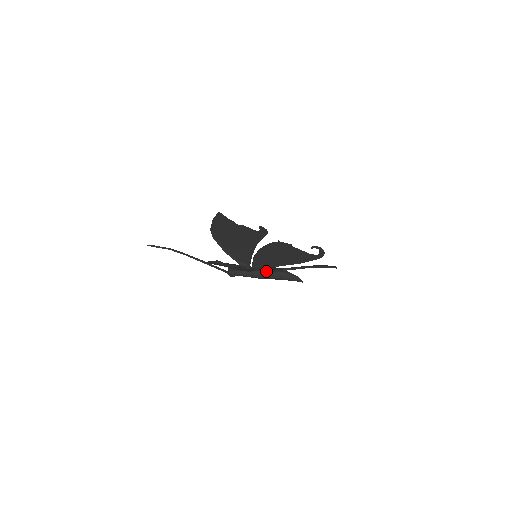
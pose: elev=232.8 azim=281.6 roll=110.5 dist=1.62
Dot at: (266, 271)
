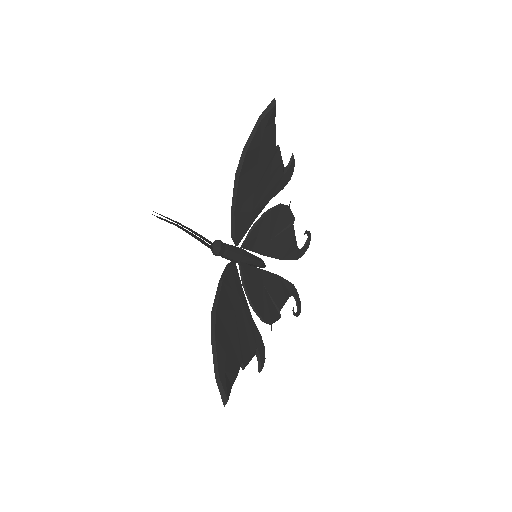
Dot at: (248, 263)
